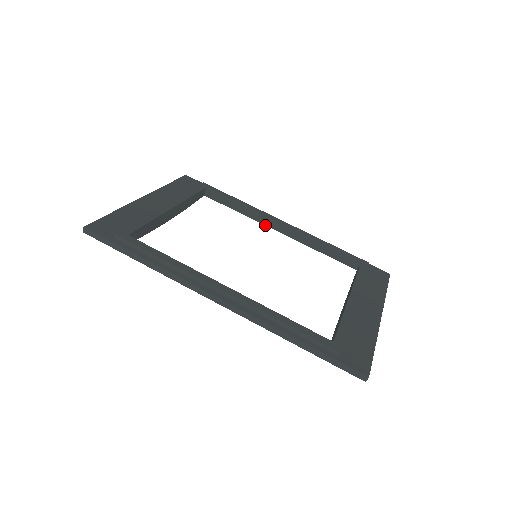
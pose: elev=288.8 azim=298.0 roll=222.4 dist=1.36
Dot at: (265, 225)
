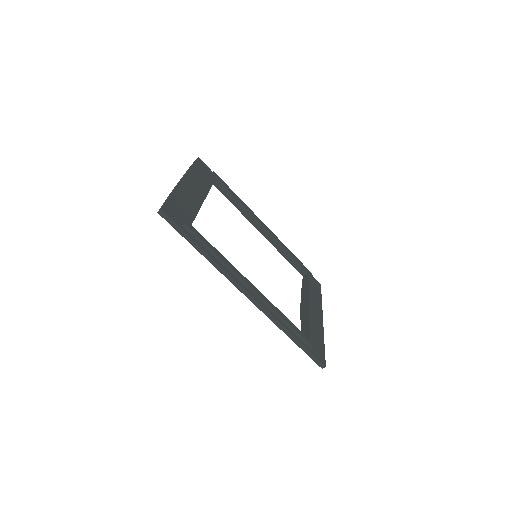
Dot at: (251, 223)
